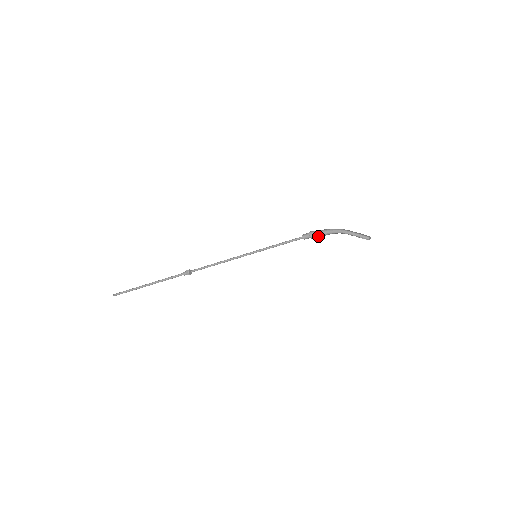
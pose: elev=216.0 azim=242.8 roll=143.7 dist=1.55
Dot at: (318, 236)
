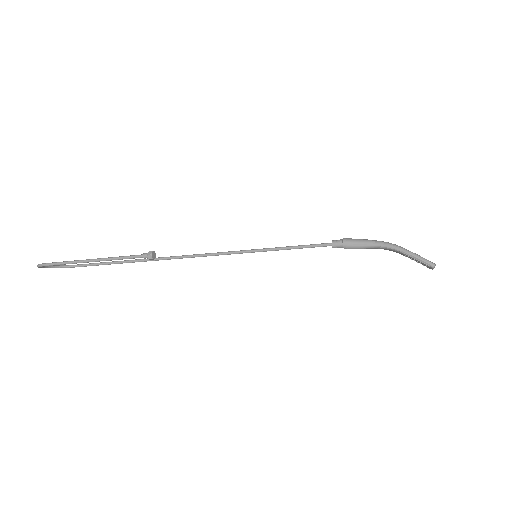
Dot at: (355, 247)
